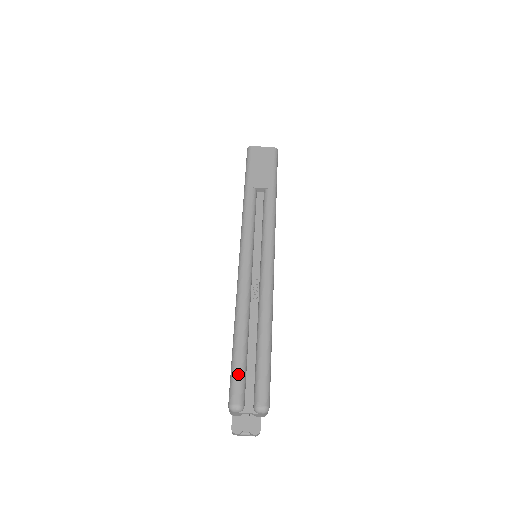
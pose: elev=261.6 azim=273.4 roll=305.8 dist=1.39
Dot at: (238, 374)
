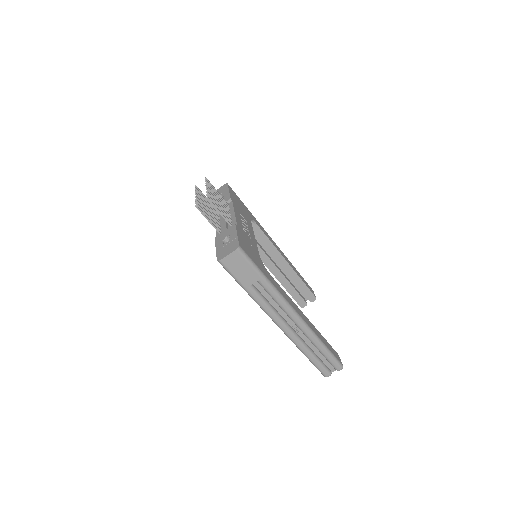
Dot at: (320, 368)
